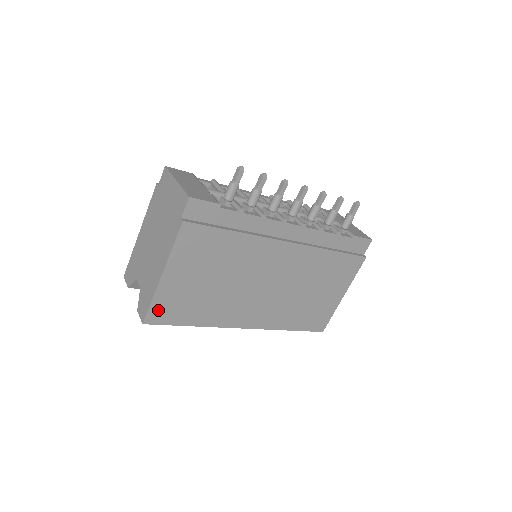
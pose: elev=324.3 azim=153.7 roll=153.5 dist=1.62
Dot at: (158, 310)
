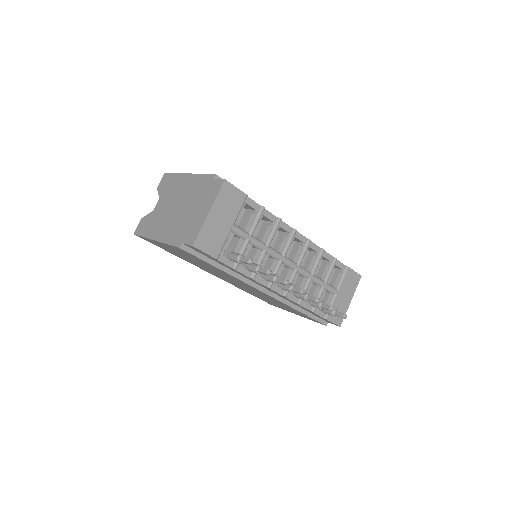
Dot at: occluded
